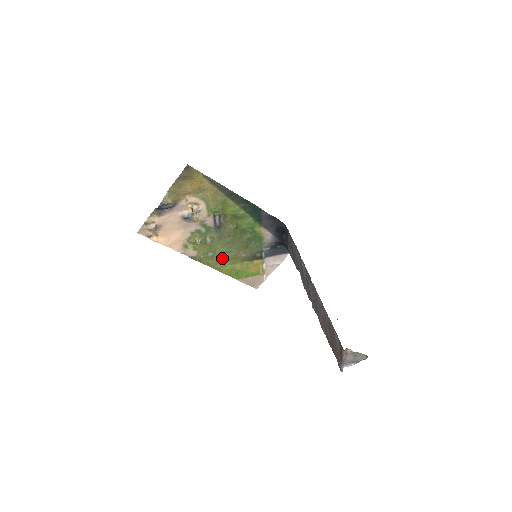
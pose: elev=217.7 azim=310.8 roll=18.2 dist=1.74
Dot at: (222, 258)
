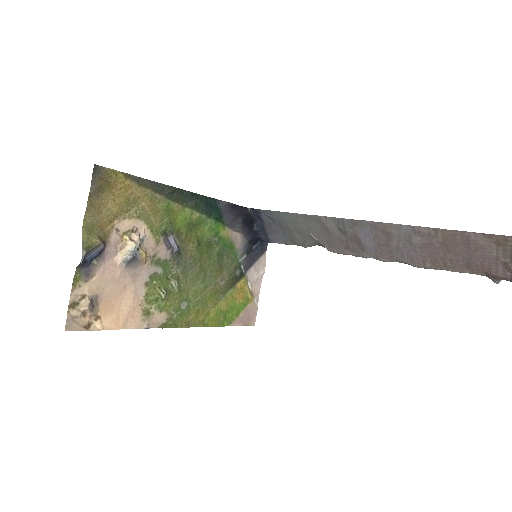
Dot at: (200, 303)
